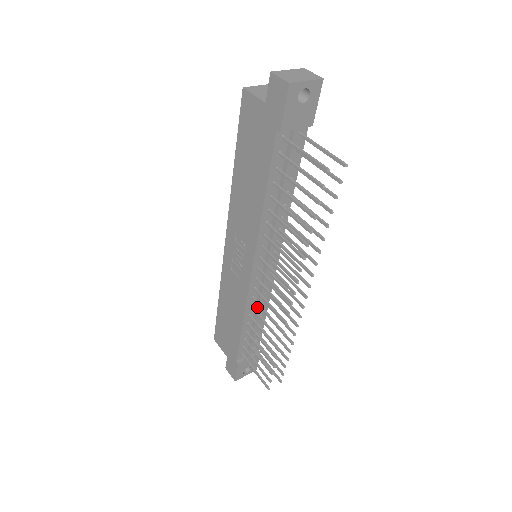
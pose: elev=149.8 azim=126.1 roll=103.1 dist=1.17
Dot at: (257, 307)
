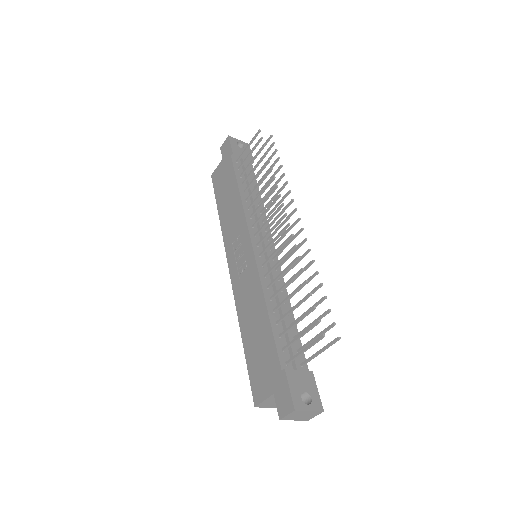
Dot at: (274, 288)
